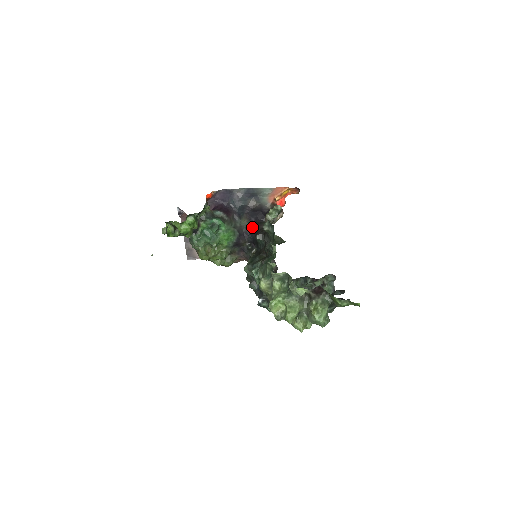
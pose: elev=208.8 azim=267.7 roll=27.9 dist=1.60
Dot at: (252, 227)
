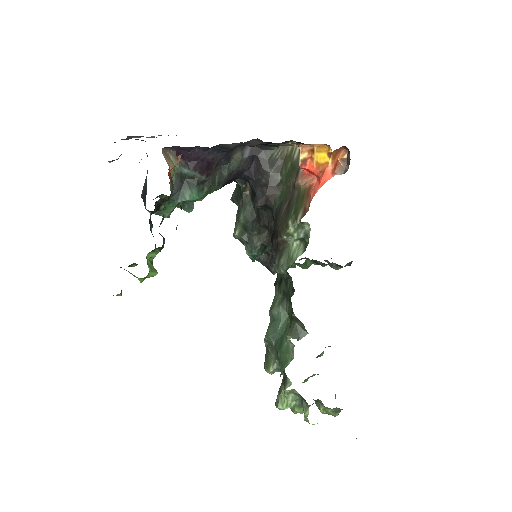
Dot at: (248, 164)
